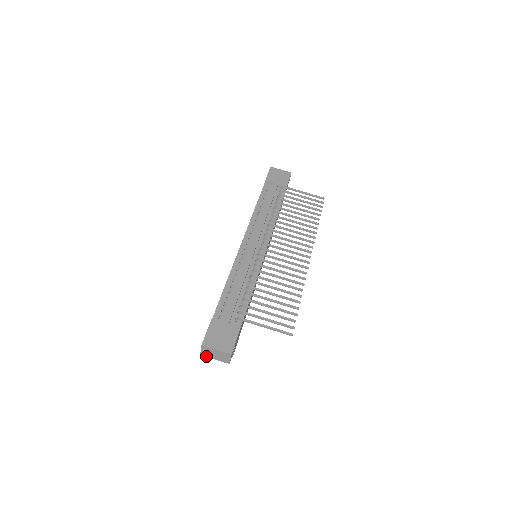
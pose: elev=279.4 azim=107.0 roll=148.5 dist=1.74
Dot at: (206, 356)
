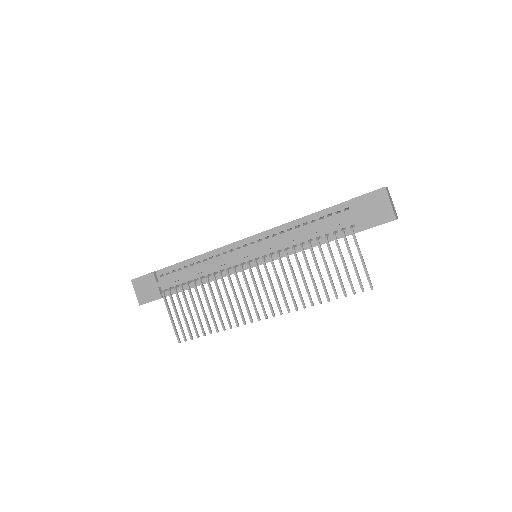
Dot at: occluded
